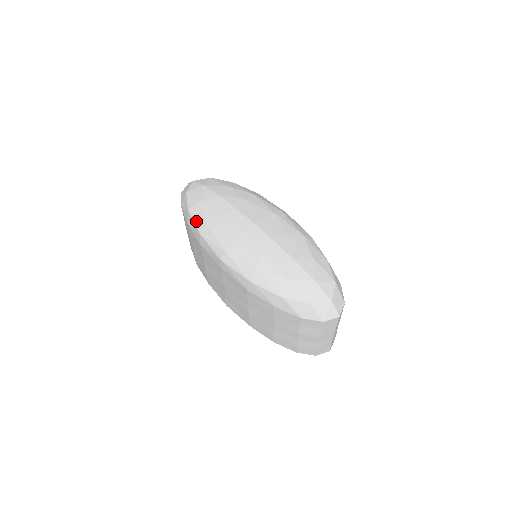
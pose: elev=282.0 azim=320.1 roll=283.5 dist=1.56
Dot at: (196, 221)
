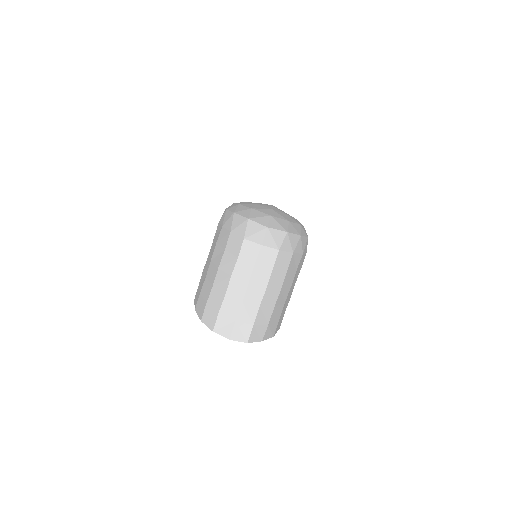
Dot at: occluded
